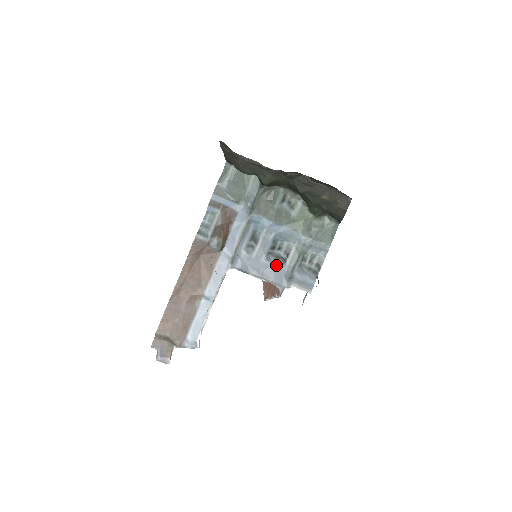
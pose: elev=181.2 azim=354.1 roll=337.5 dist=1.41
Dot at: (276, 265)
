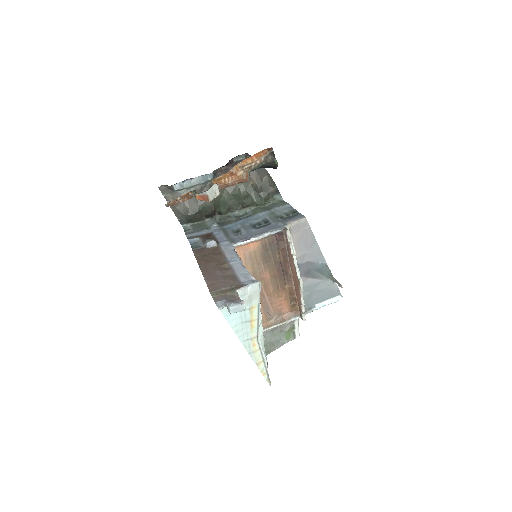
Dot at: (265, 227)
